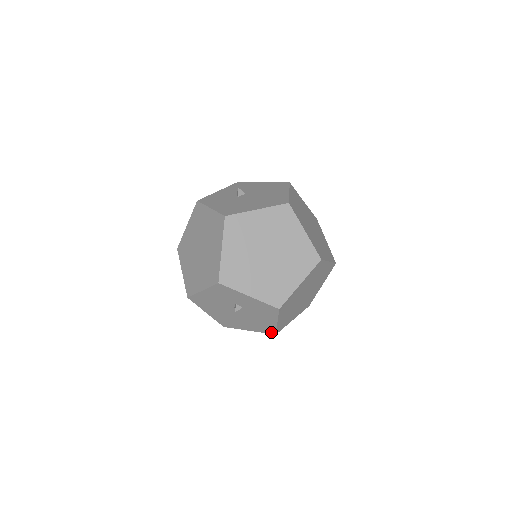
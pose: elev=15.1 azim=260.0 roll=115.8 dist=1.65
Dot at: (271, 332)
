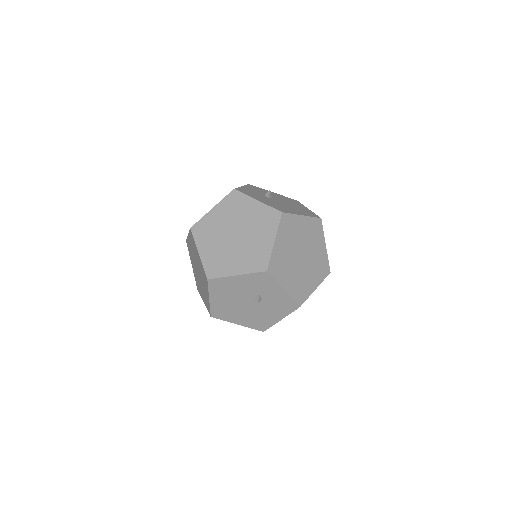
Dot at: (261, 329)
